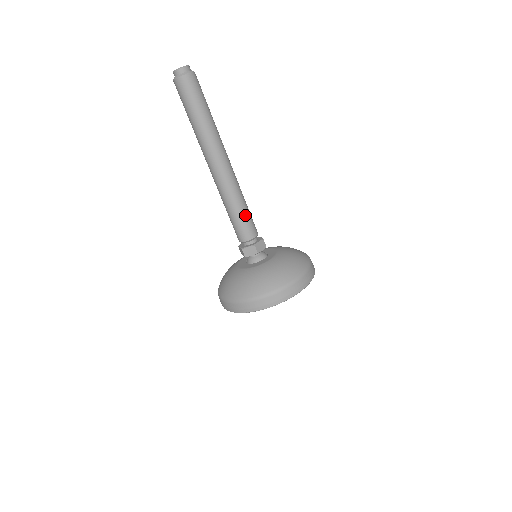
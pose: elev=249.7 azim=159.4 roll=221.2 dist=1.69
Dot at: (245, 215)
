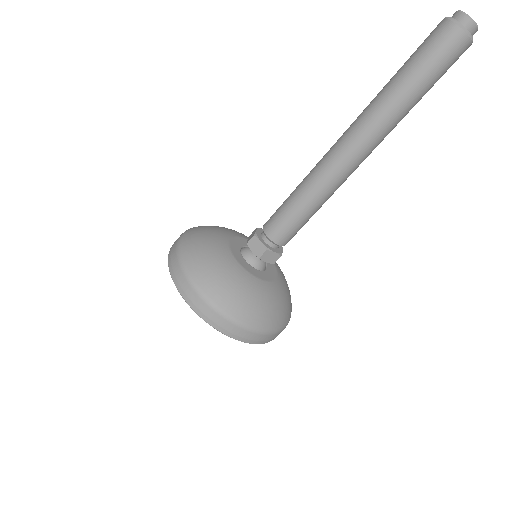
Dot at: (300, 218)
